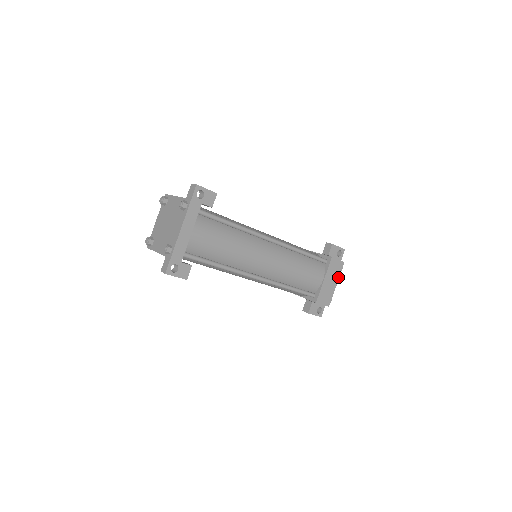
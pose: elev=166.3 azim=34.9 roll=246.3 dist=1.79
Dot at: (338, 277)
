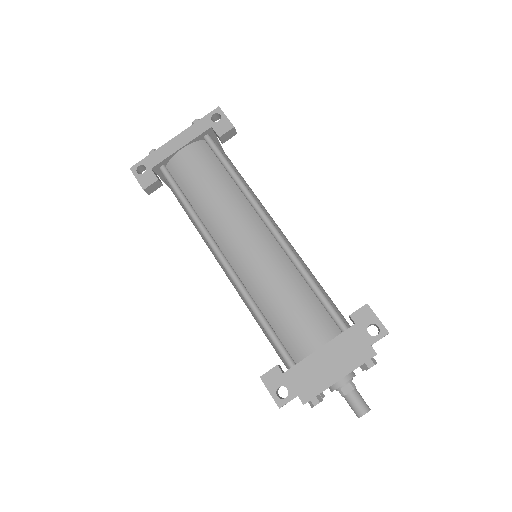
Dot at: (350, 369)
